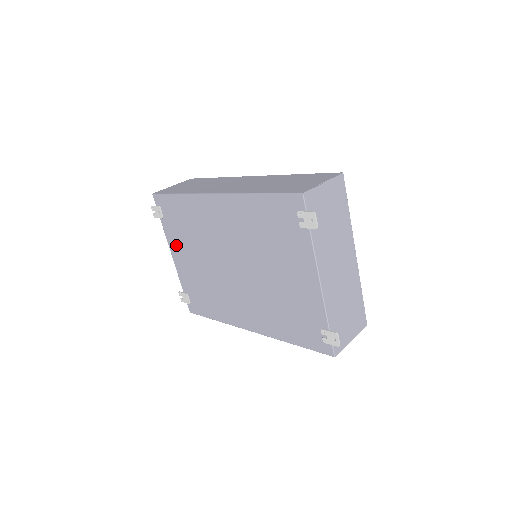
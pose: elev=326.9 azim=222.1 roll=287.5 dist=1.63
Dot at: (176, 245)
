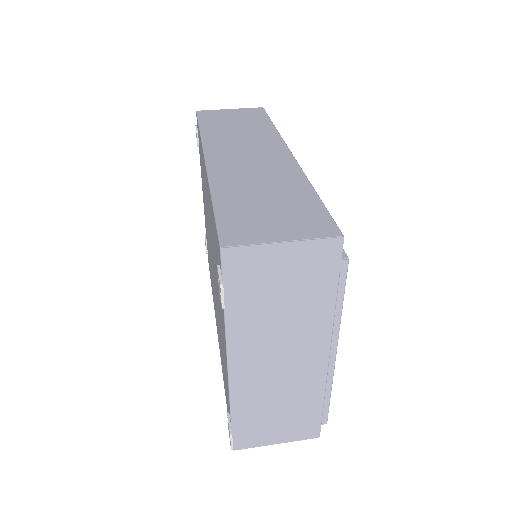
Dot at: (202, 185)
